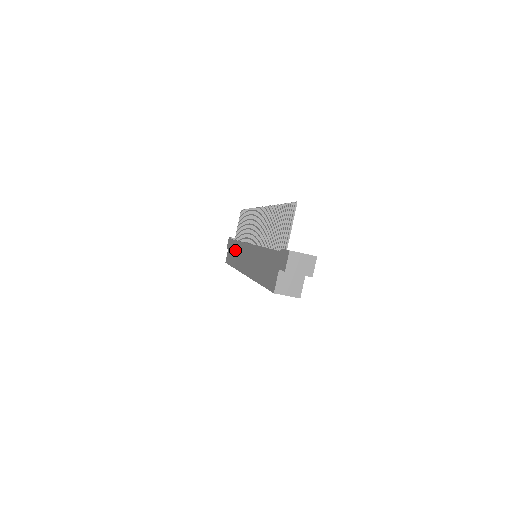
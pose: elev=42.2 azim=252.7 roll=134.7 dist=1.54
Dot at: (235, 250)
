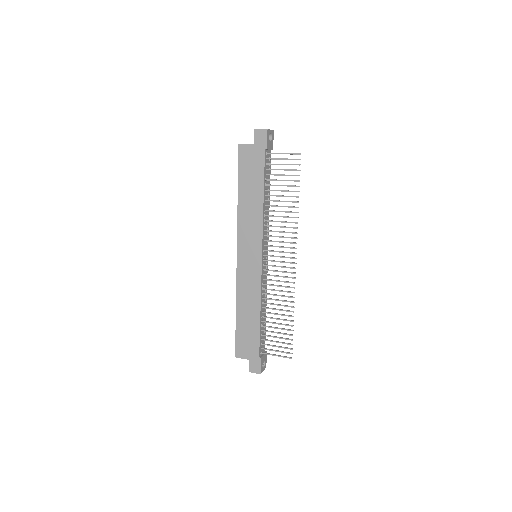
Dot at: (254, 195)
